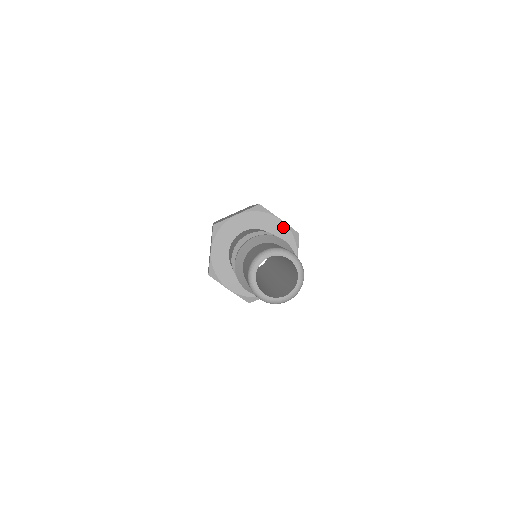
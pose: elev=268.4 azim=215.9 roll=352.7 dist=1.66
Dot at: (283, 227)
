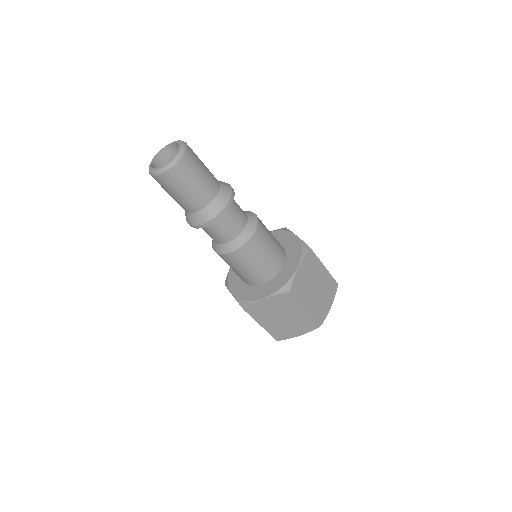
Dot at: (295, 241)
